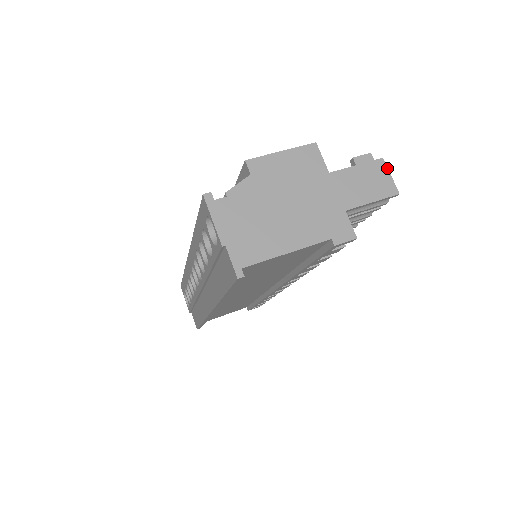
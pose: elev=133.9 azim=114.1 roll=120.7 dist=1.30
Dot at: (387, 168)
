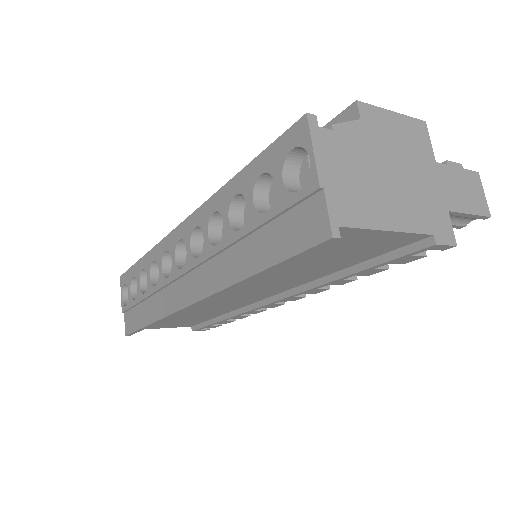
Dot at: occluded
